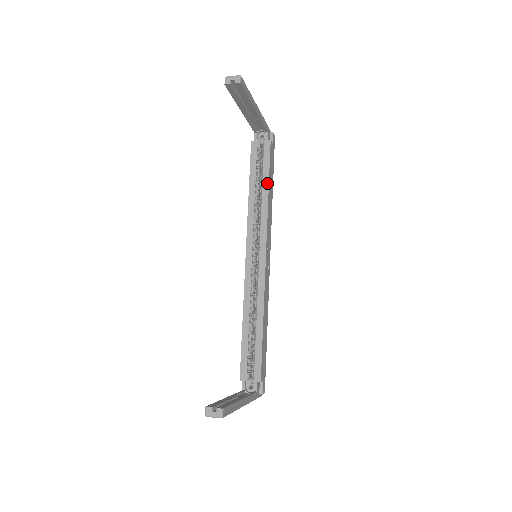
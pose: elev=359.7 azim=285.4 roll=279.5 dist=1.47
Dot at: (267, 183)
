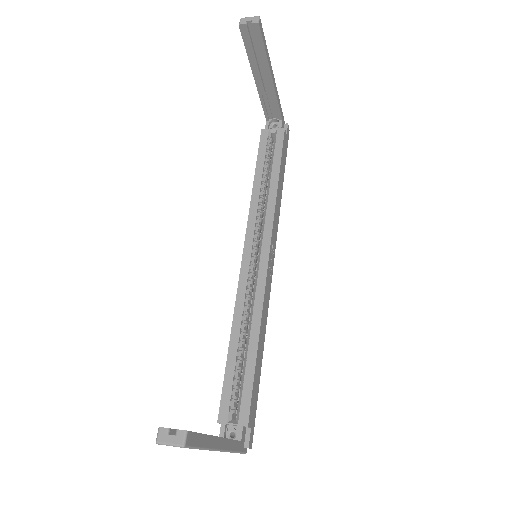
Dot at: (277, 173)
